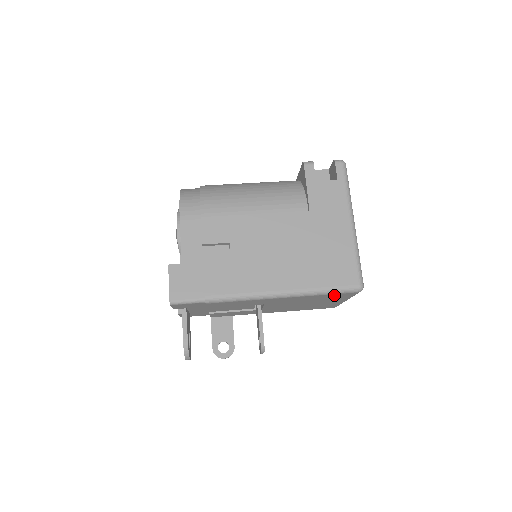
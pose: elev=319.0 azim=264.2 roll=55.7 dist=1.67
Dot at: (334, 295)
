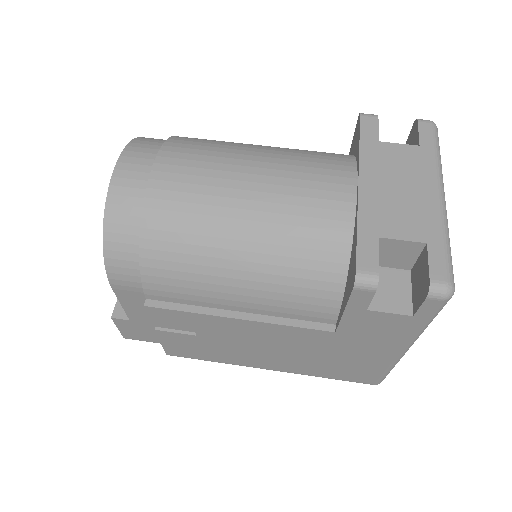
Dot at: occluded
